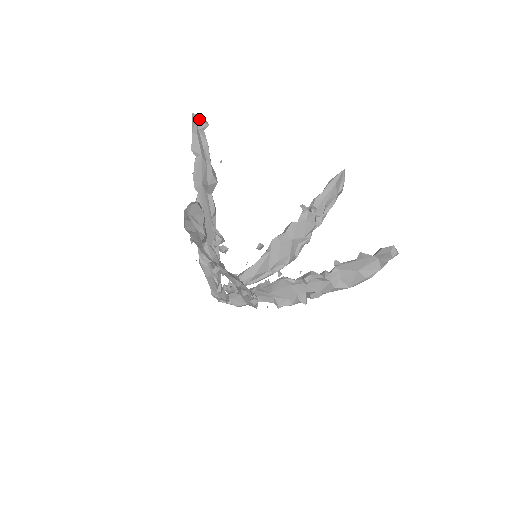
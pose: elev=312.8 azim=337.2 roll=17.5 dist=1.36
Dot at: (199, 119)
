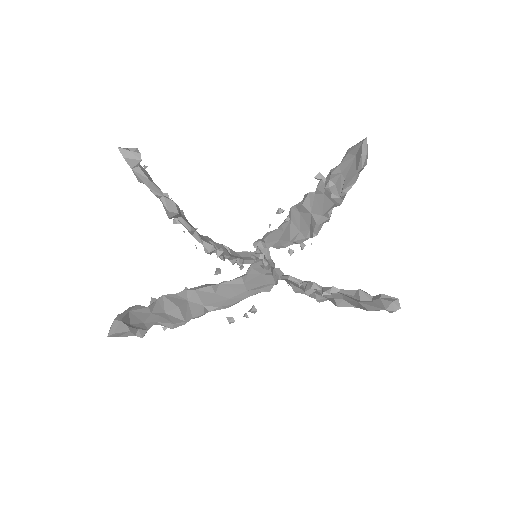
Dot at: (127, 156)
